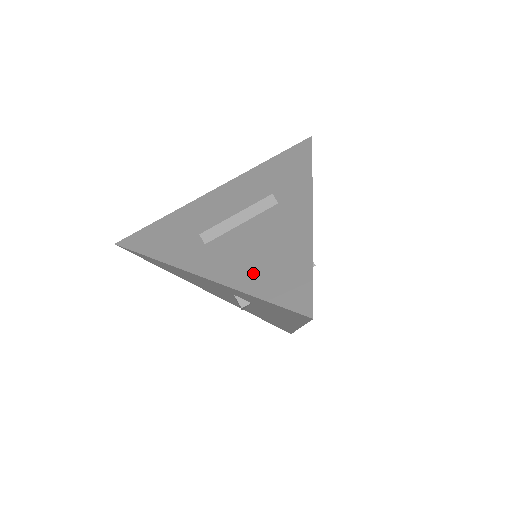
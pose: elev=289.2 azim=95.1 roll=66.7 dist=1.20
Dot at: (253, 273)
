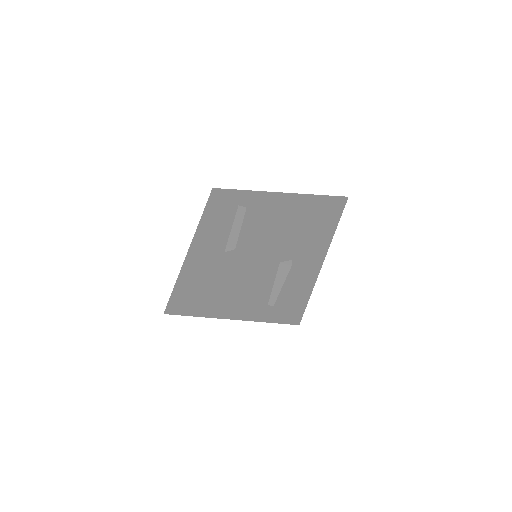
Dot at: (288, 223)
